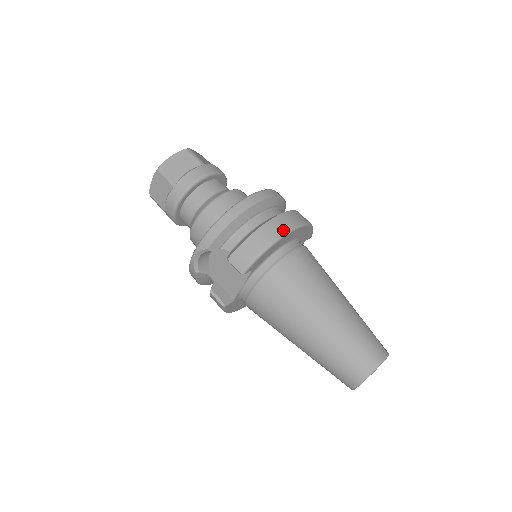
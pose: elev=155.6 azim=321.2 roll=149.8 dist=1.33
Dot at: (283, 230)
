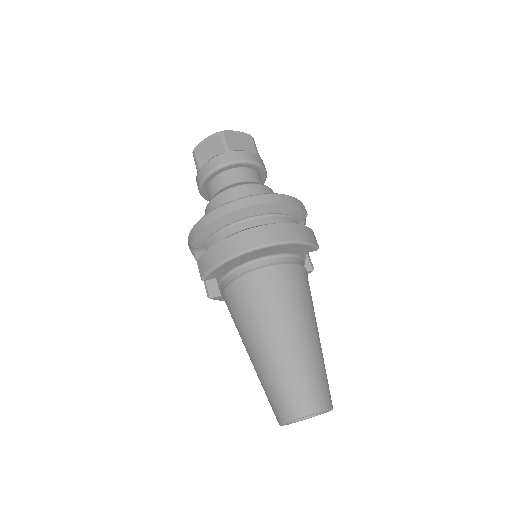
Dot at: (241, 248)
